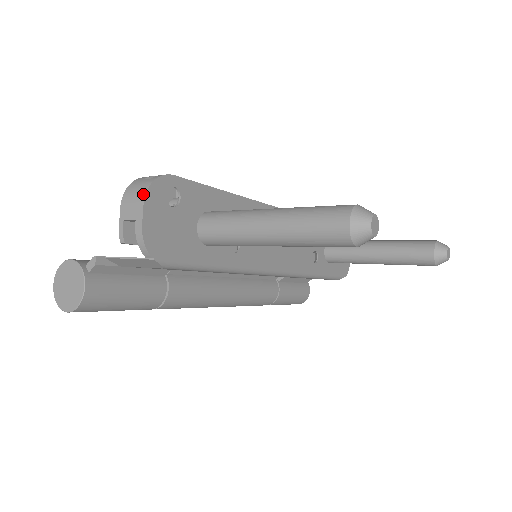
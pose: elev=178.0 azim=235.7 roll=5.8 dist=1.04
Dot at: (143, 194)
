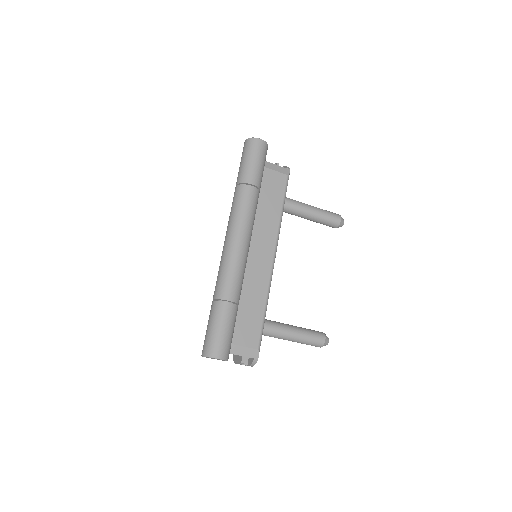
Dot at: occluded
